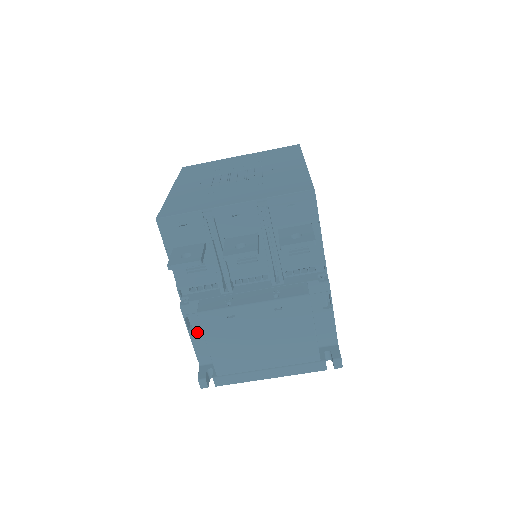
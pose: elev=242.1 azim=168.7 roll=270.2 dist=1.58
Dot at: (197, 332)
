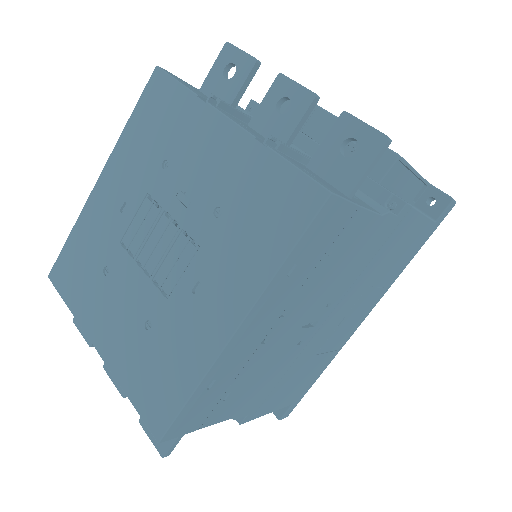
Dot at: occluded
